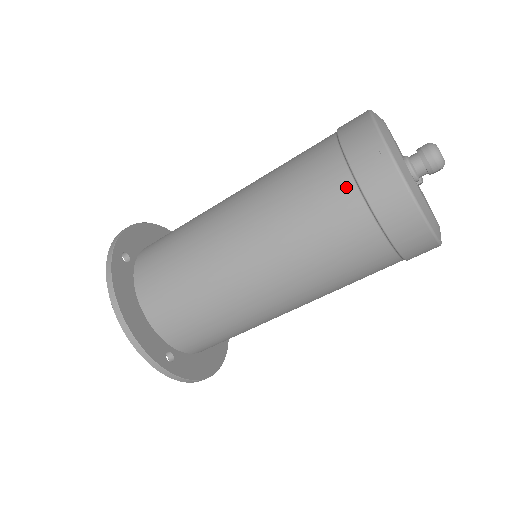
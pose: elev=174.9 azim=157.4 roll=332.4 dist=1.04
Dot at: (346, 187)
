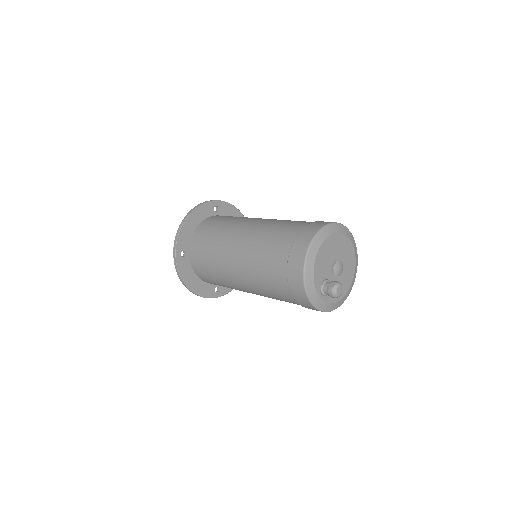
Dot at: (289, 295)
